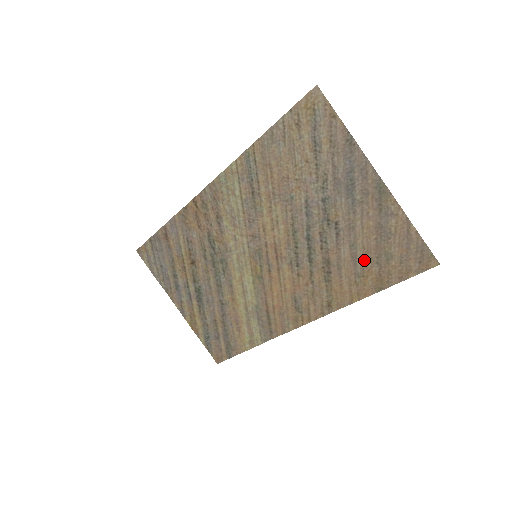
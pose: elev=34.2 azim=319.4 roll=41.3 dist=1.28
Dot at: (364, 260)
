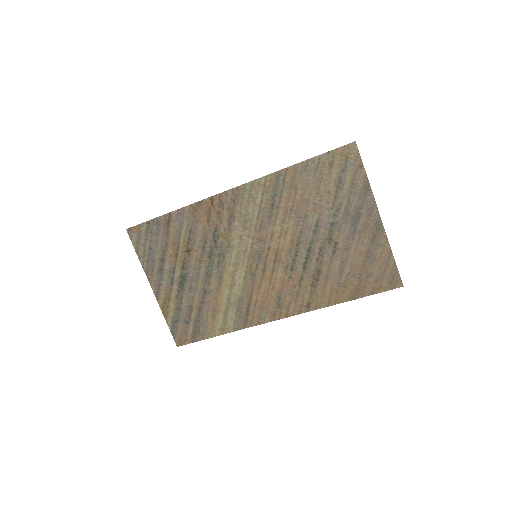
Dot at: (349, 274)
